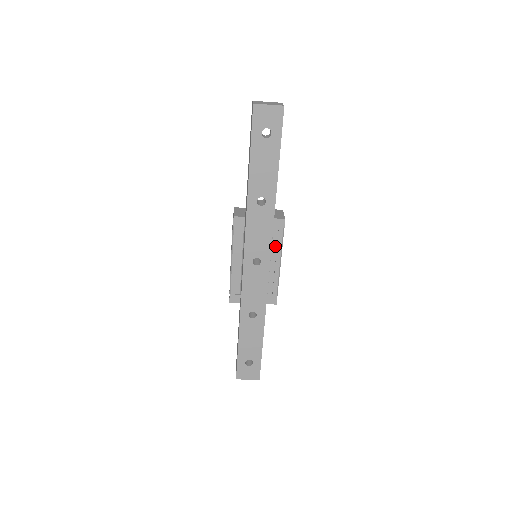
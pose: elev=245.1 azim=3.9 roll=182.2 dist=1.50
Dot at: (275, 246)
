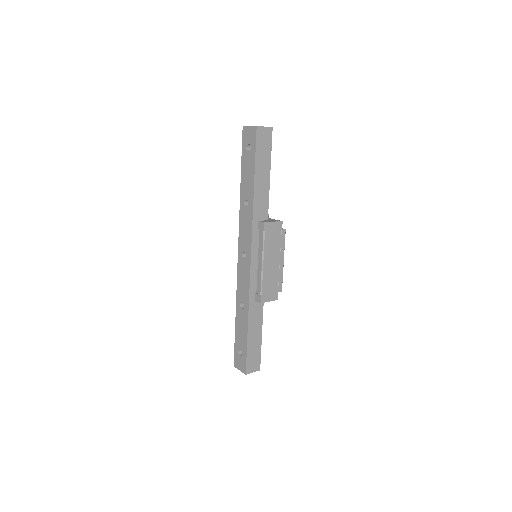
Dot at: (260, 247)
